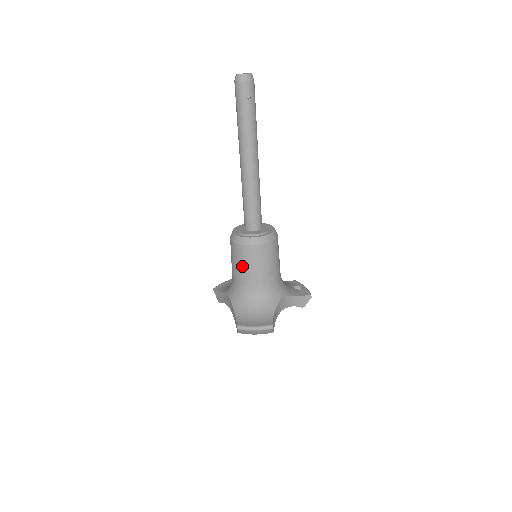
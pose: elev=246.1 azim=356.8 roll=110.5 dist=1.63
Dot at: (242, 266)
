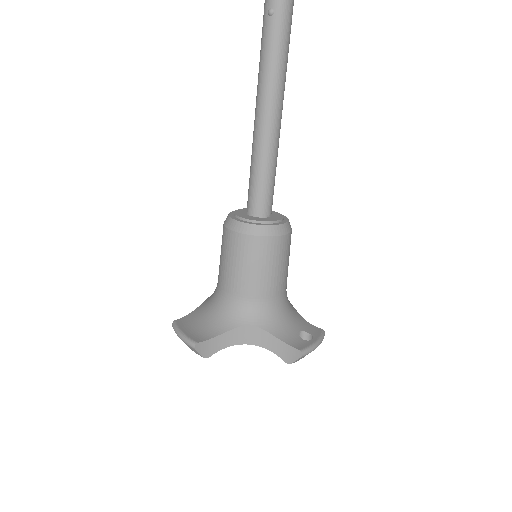
Dot at: (220, 255)
